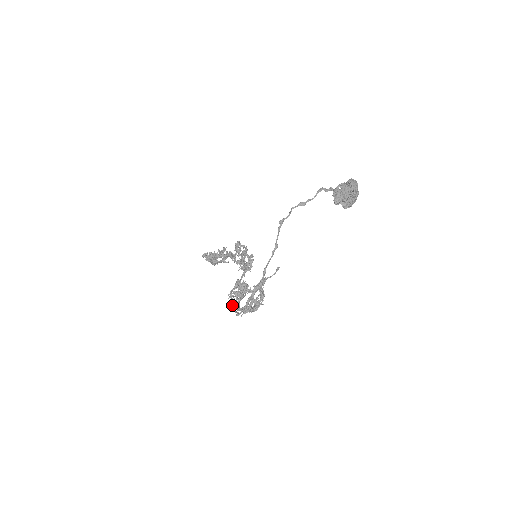
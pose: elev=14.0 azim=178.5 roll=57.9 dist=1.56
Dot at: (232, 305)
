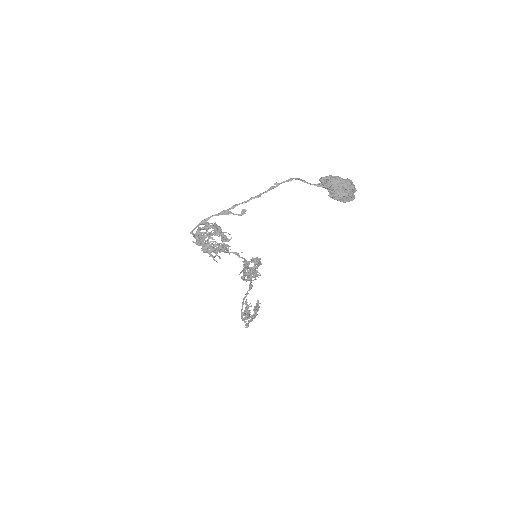
Dot at: (197, 231)
